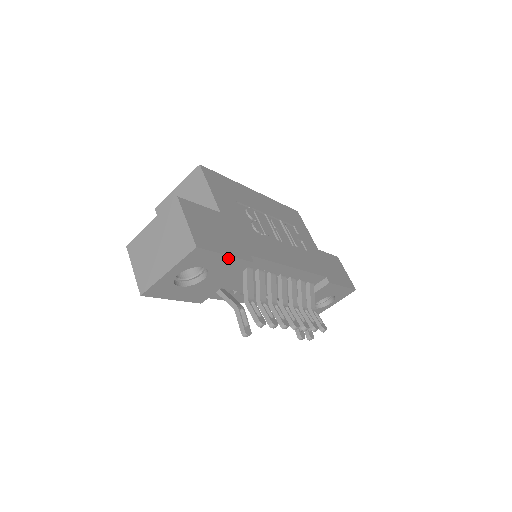
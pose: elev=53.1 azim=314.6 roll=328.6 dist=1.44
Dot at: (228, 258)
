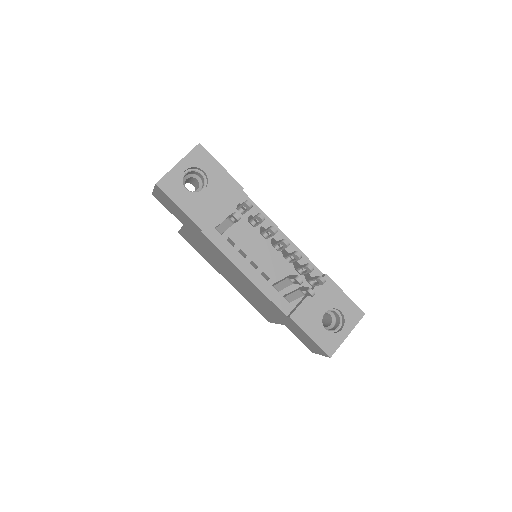
Dot at: (223, 170)
